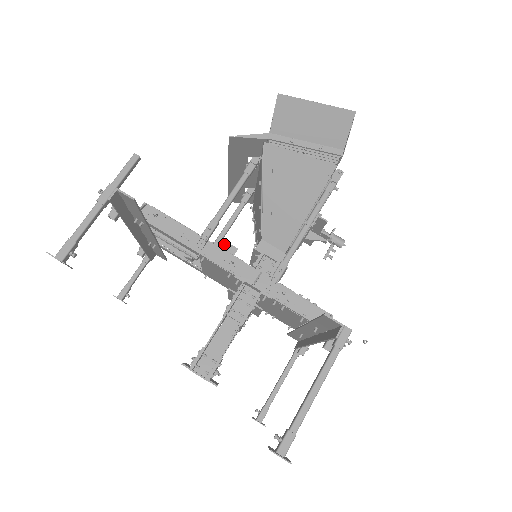
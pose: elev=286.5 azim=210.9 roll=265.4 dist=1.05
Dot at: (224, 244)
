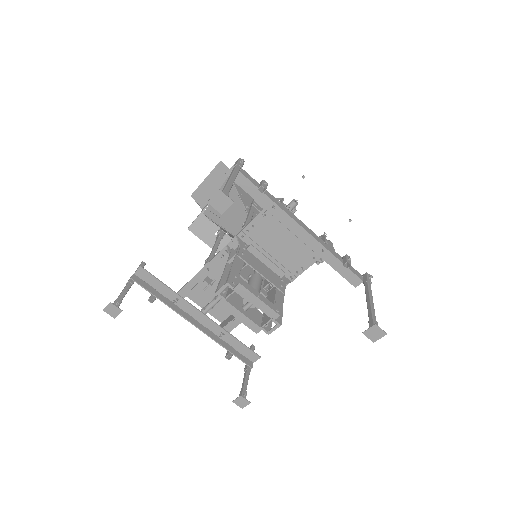
Dot at: occluded
